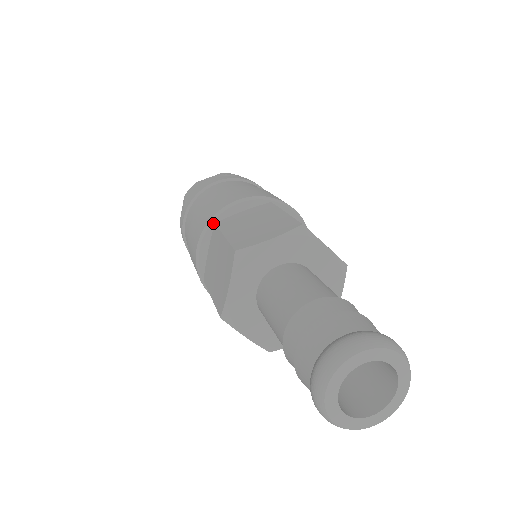
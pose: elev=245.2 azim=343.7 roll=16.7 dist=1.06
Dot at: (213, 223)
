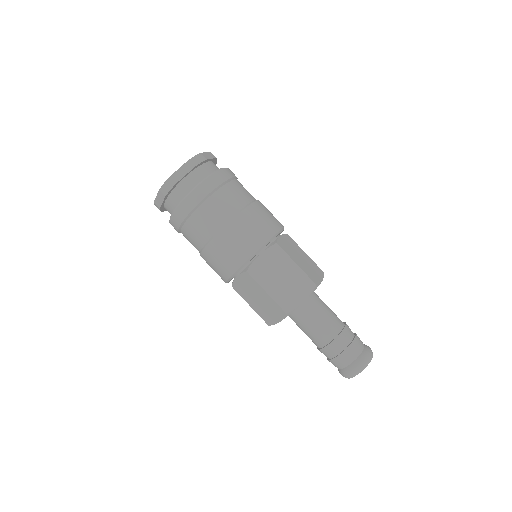
Dot at: occluded
